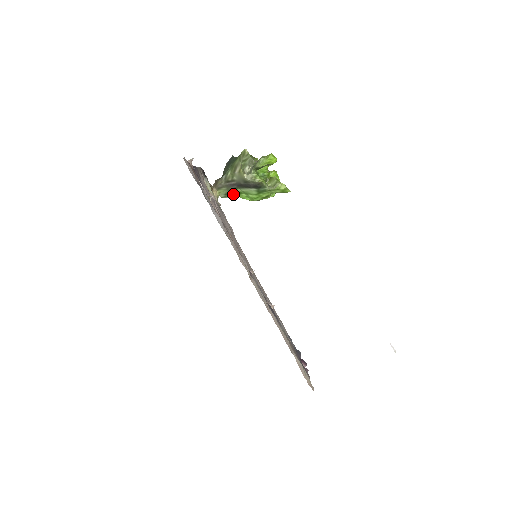
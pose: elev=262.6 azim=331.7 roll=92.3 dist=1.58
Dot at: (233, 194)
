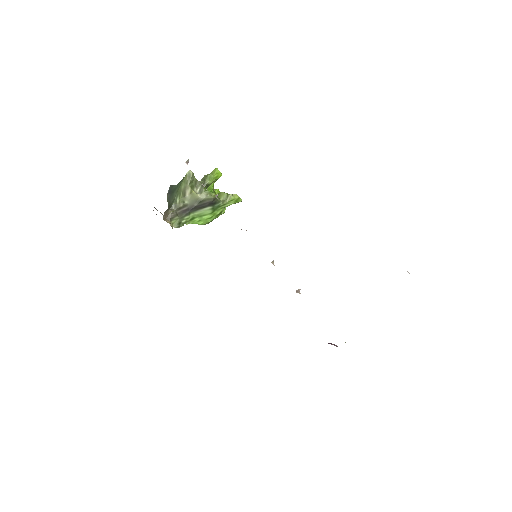
Dot at: (186, 222)
